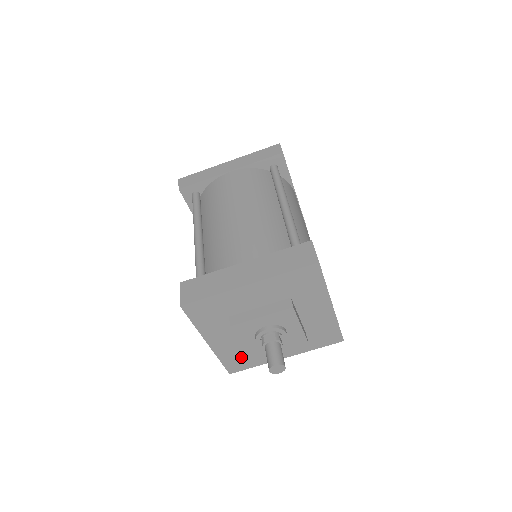
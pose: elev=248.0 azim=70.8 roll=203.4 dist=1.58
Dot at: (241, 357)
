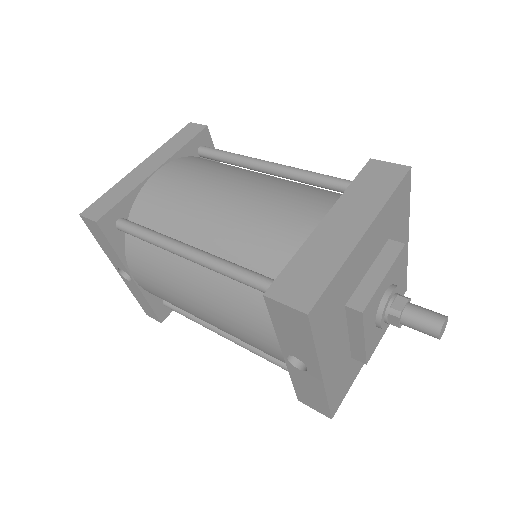
Dot at: (343, 378)
